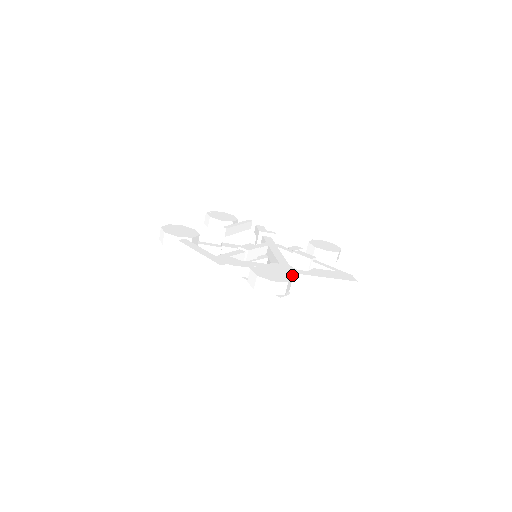
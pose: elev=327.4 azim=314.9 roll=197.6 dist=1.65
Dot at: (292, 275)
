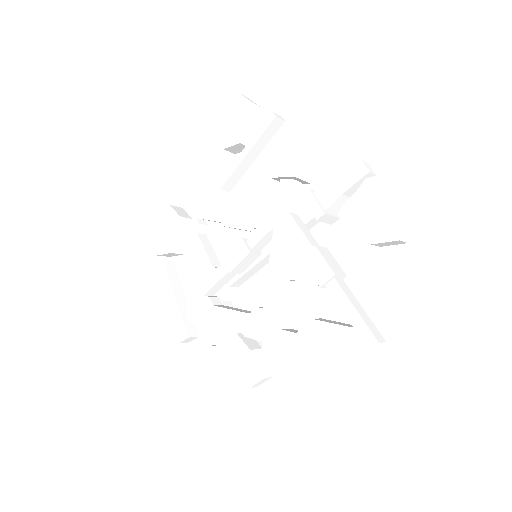
Dot at: (271, 343)
